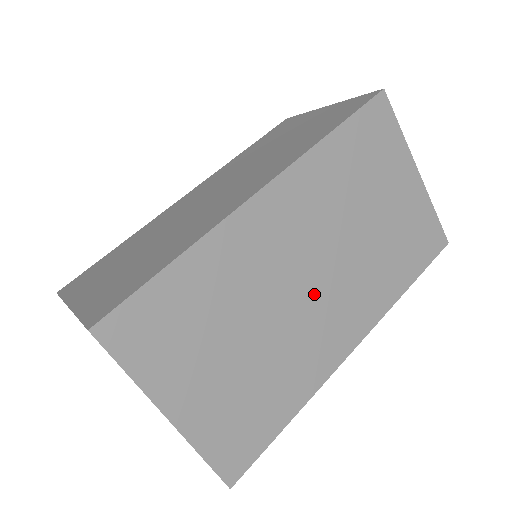
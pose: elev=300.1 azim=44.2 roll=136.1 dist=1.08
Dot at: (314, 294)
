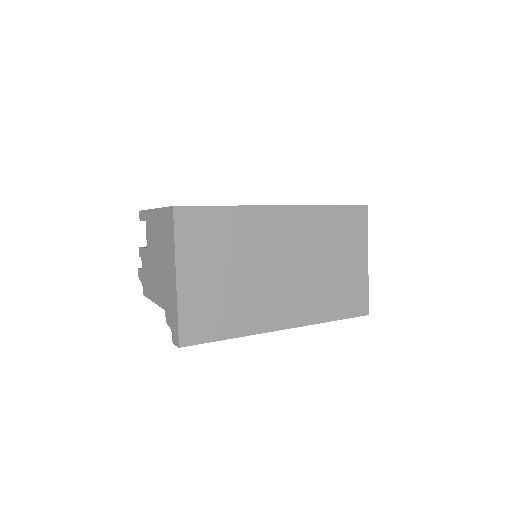
Dot at: (280, 278)
